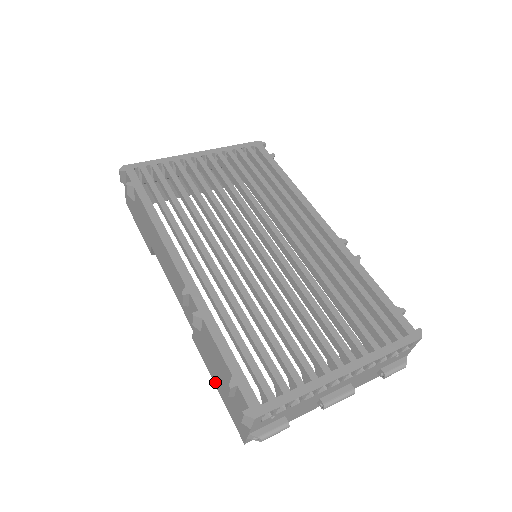
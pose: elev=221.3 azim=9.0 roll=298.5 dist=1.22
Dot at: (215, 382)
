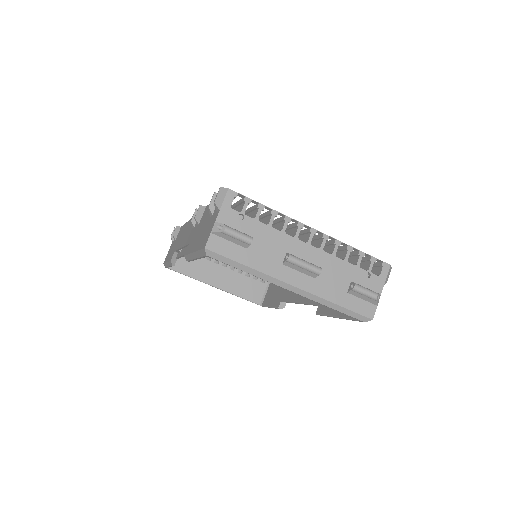
Dot at: (194, 248)
